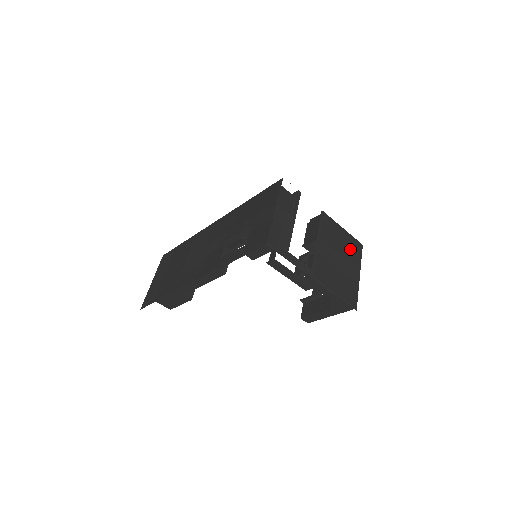
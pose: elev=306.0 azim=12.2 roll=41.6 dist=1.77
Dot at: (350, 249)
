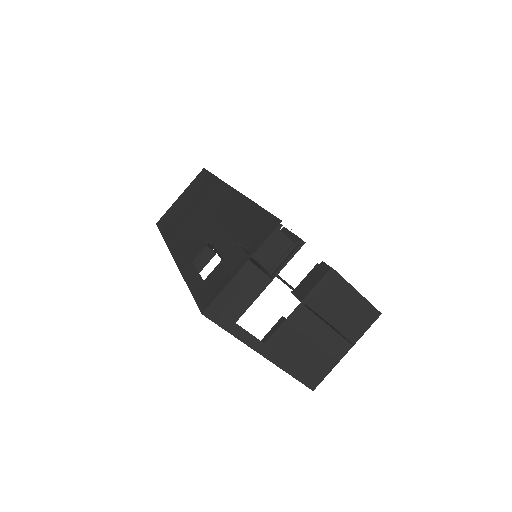
Dot at: (353, 319)
